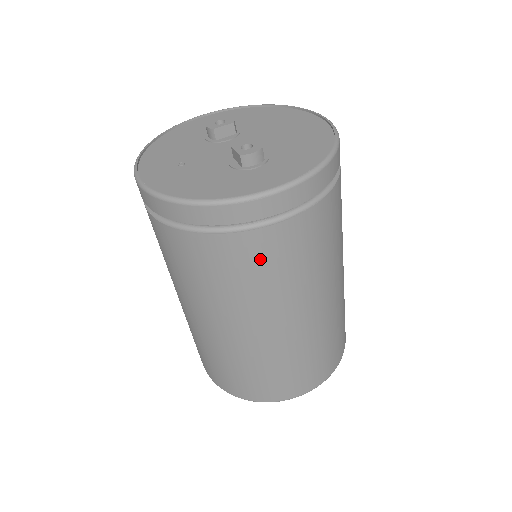
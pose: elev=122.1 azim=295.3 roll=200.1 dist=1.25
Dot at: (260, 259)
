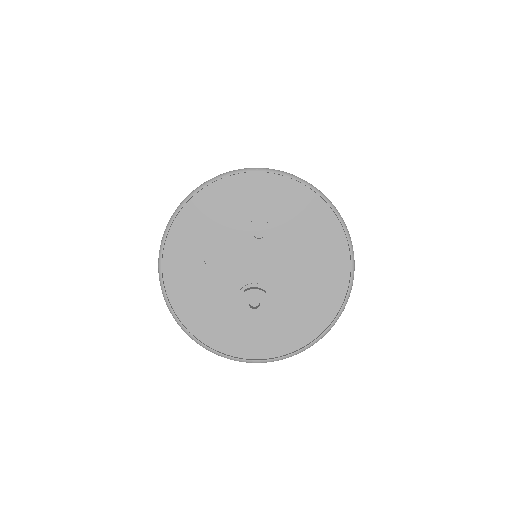
Dot at: occluded
